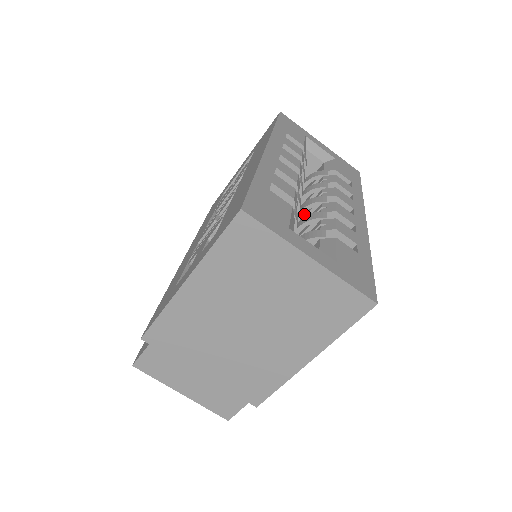
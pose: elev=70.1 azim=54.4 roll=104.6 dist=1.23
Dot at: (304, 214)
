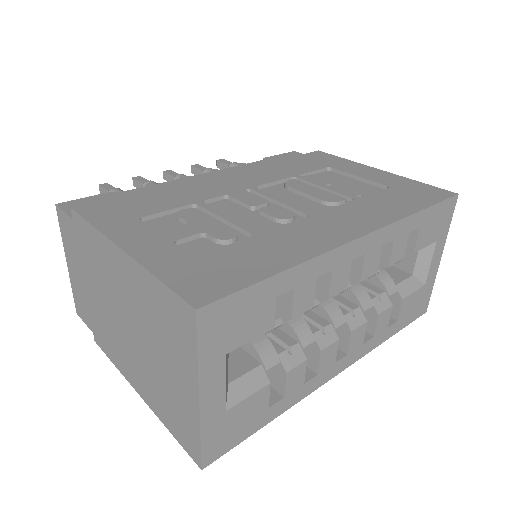
Dot at: occluded
